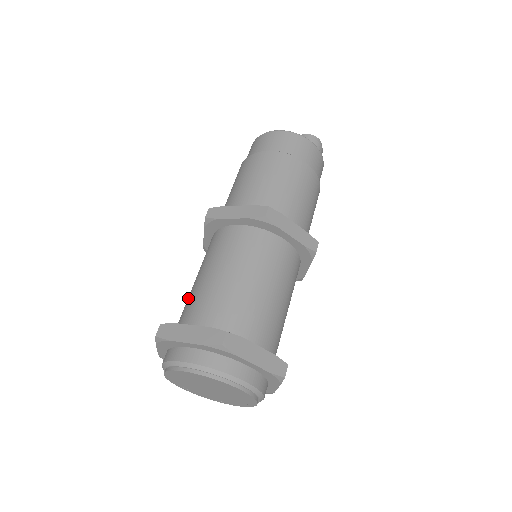
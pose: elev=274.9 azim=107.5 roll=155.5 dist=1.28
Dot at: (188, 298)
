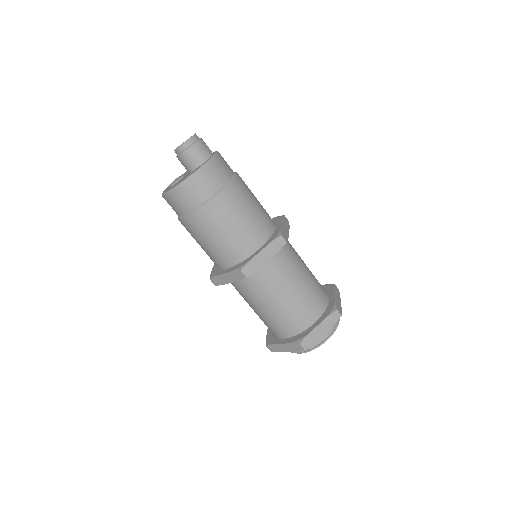
Dot at: occluded
